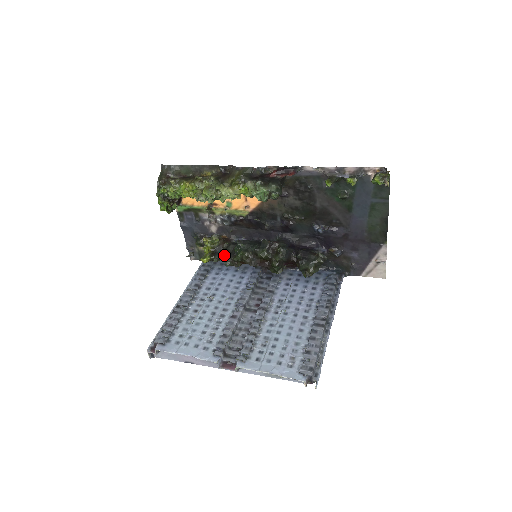
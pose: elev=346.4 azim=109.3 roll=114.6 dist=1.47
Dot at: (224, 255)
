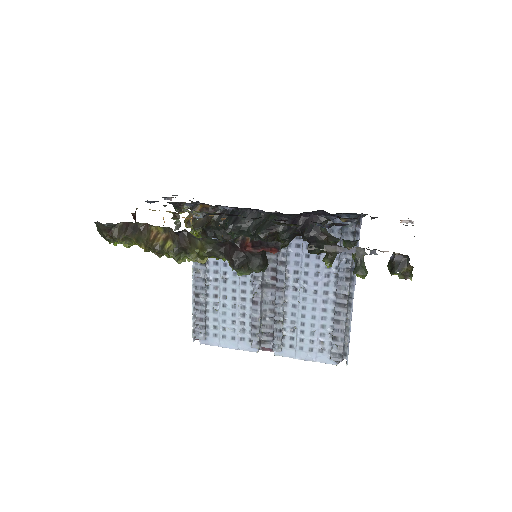
Dot at: (217, 236)
